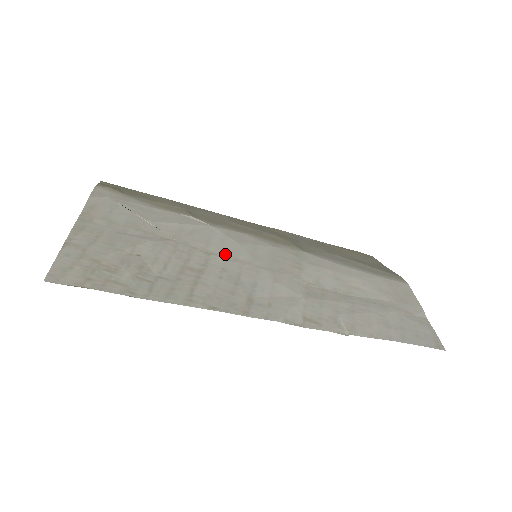
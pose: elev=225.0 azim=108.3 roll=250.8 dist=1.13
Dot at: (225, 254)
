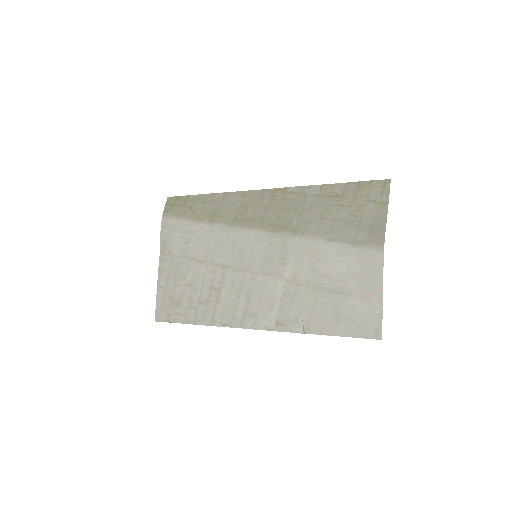
Dot at: (234, 265)
